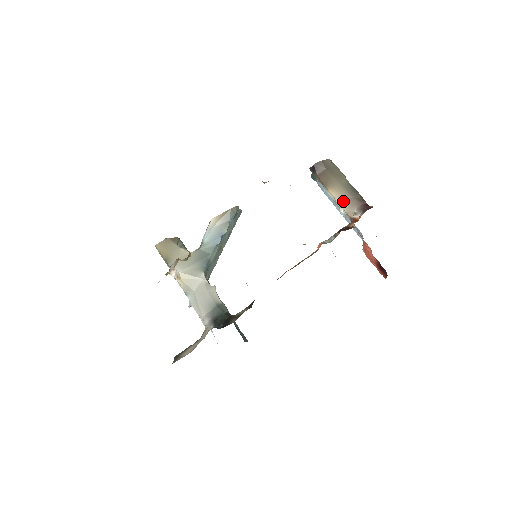
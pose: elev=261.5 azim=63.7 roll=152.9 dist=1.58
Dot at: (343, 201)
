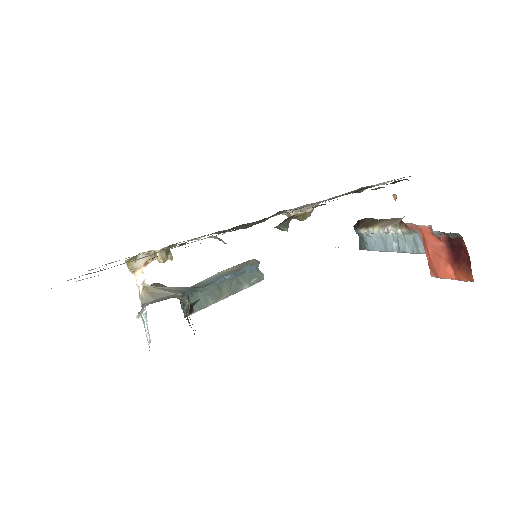
Dot at: (392, 223)
